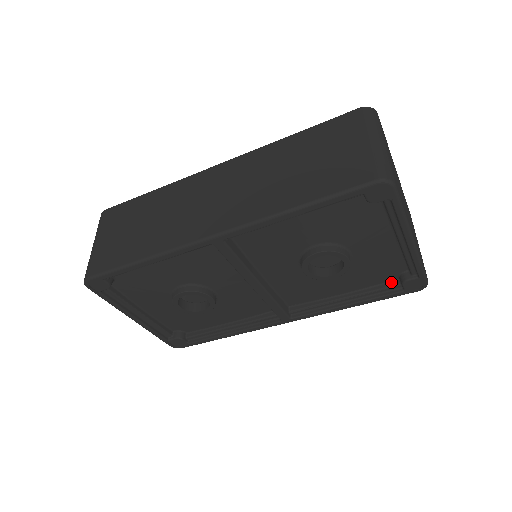
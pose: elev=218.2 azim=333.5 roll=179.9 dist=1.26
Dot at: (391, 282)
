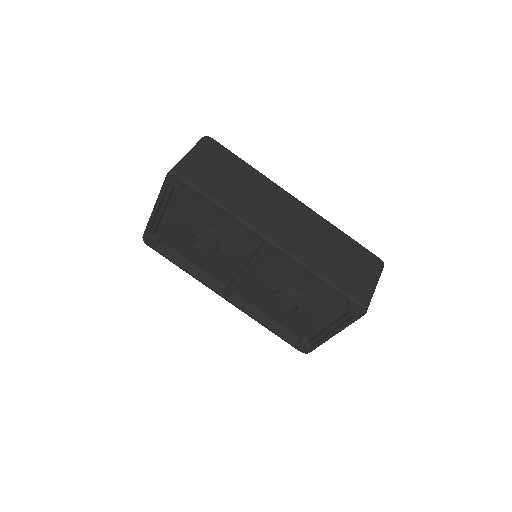
Dot at: (294, 335)
